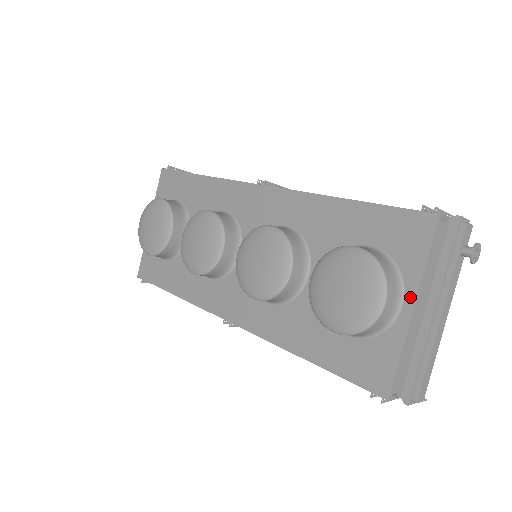
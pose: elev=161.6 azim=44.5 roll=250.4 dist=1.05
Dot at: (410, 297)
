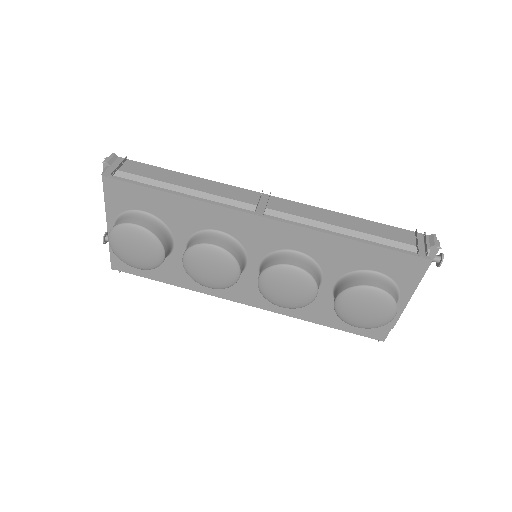
Dot at: (404, 299)
